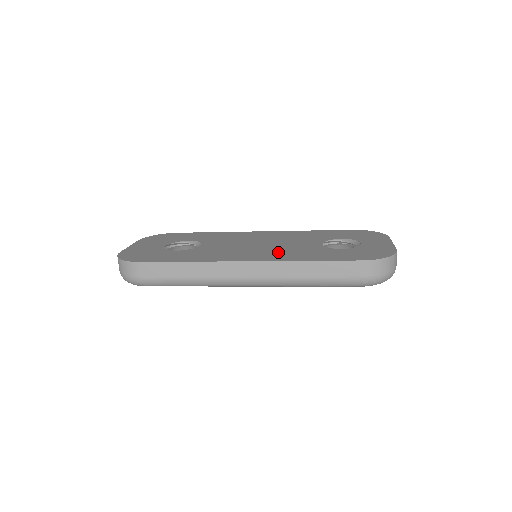
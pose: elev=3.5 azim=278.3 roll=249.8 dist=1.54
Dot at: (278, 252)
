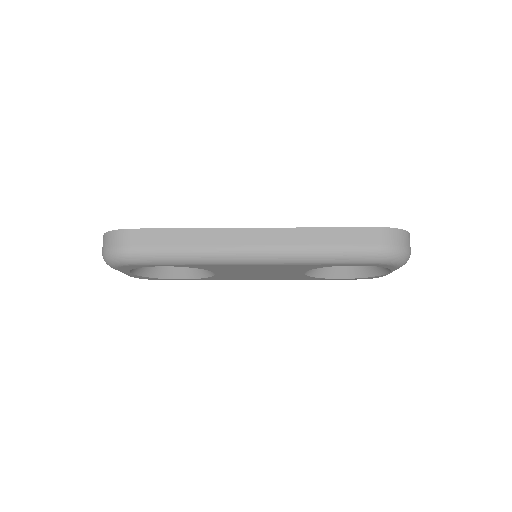
Dot at: occluded
